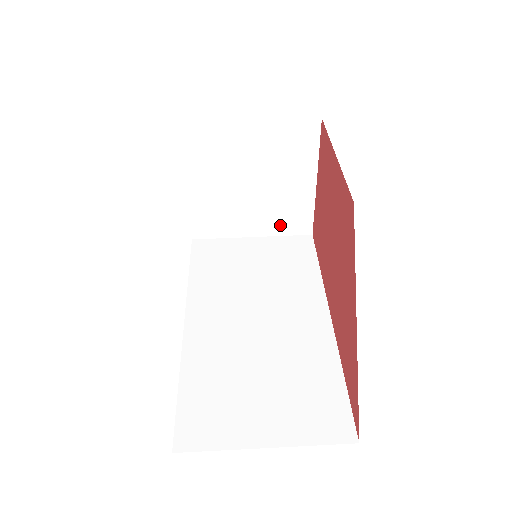
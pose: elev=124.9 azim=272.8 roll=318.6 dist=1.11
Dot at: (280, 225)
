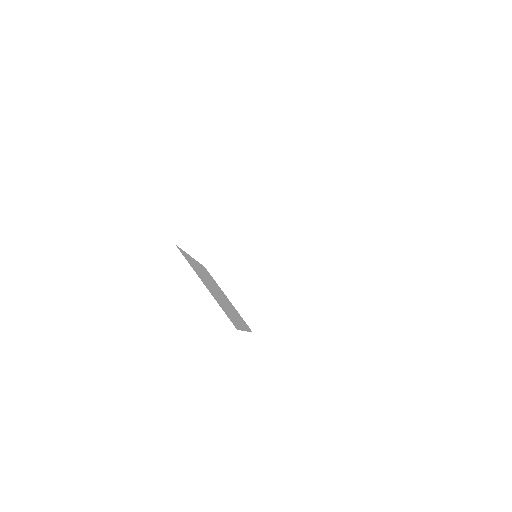
Dot at: occluded
